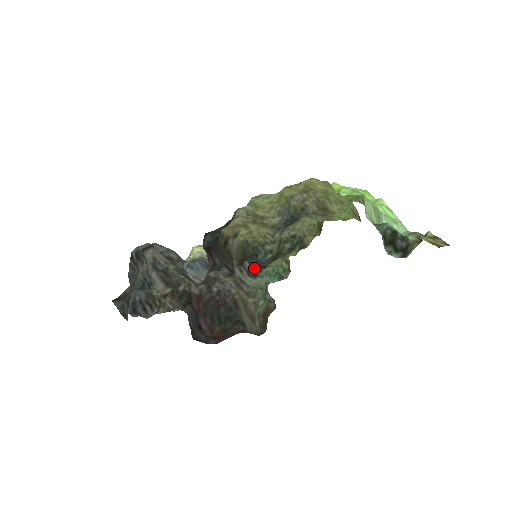
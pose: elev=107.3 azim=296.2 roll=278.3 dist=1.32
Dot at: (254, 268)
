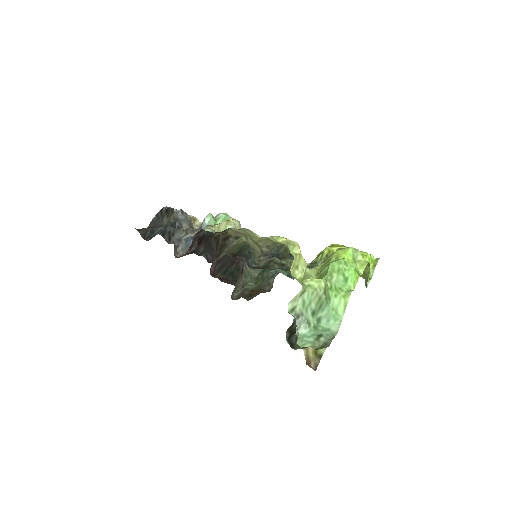
Dot at: occluded
